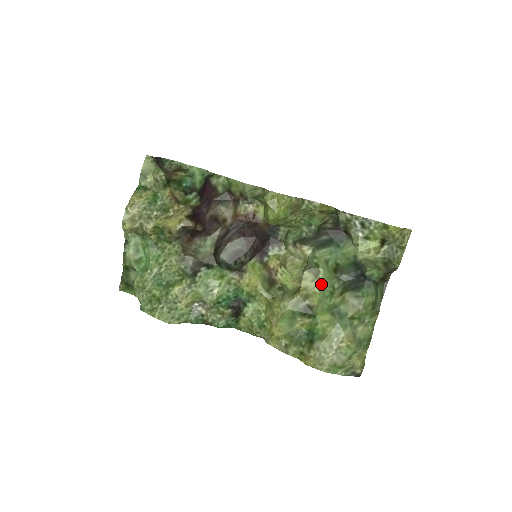
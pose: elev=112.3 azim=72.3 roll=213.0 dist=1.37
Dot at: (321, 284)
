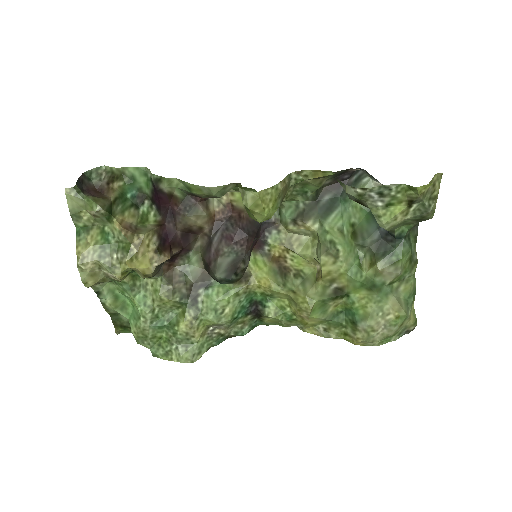
Dot at: (345, 263)
